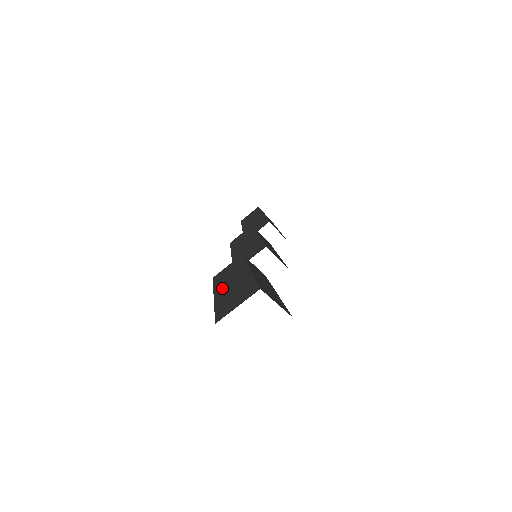
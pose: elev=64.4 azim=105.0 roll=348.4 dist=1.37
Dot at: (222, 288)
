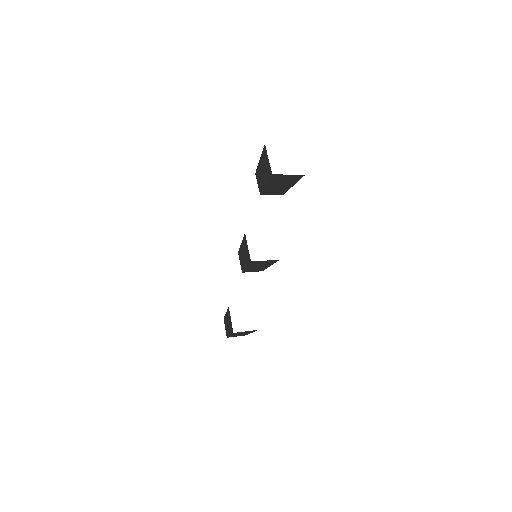
Dot at: occluded
